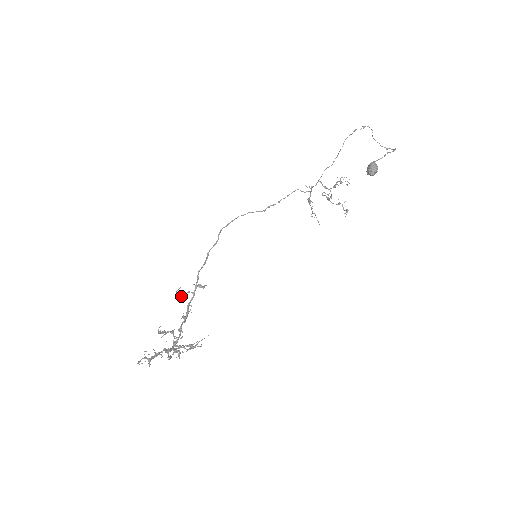
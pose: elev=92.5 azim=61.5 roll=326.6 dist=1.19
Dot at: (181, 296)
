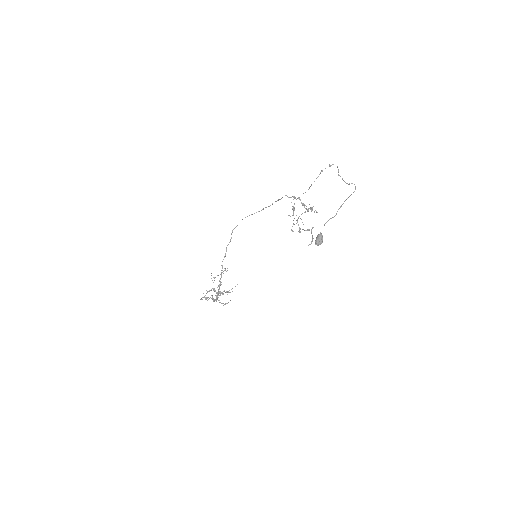
Dot at: occluded
